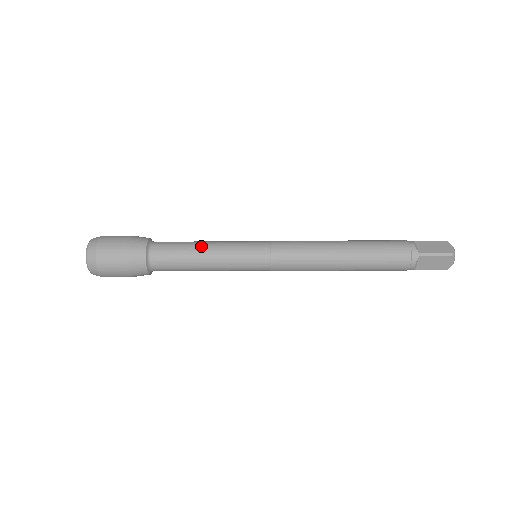
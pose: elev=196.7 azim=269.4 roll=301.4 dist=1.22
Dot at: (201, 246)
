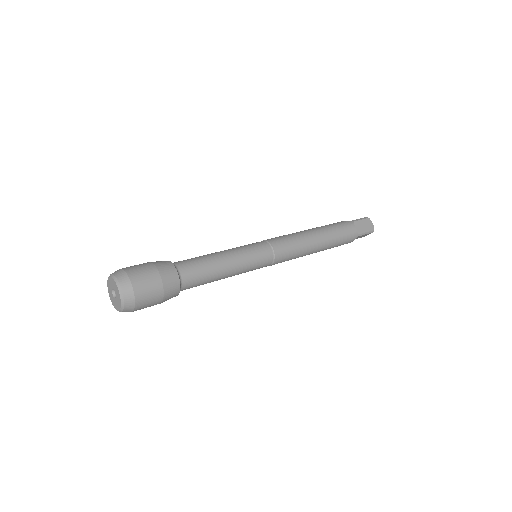
Dot at: (223, 264)
